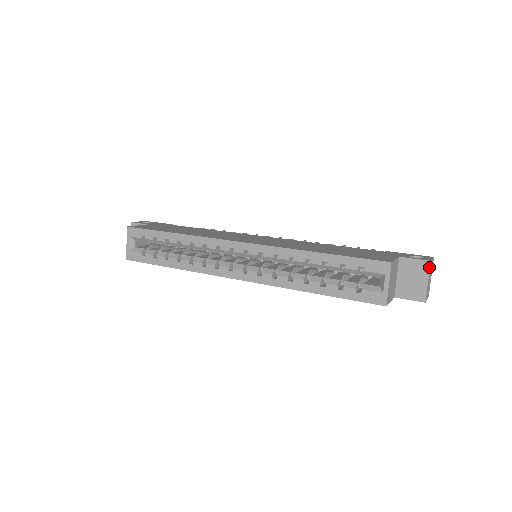
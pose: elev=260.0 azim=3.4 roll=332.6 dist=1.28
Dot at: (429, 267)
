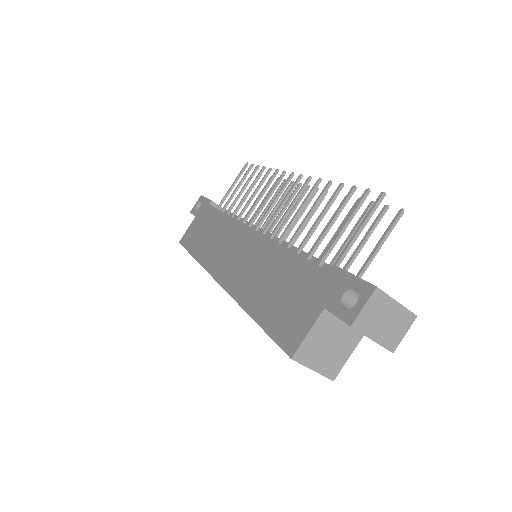
Dot at: occluded
